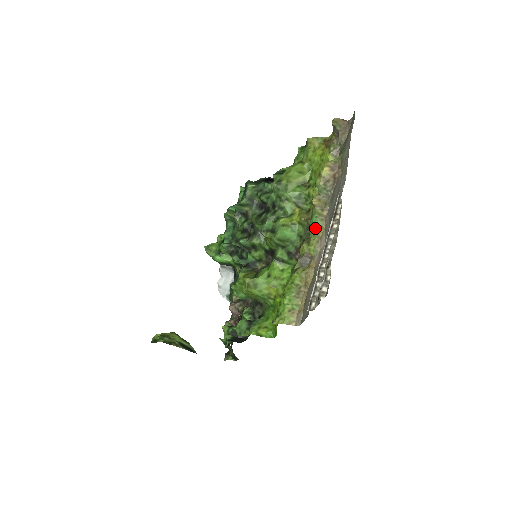
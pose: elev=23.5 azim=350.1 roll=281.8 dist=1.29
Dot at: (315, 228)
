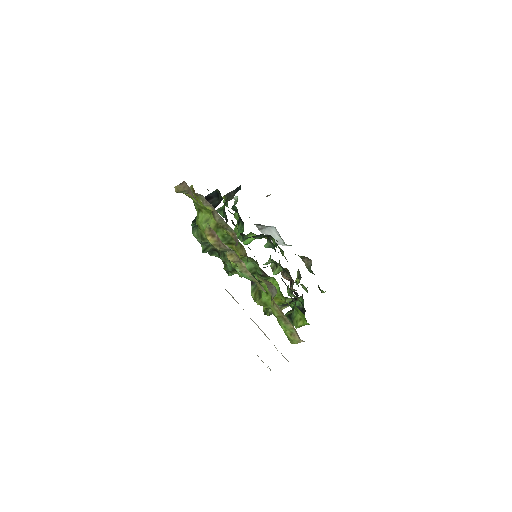
Dot at: (248, 279)
